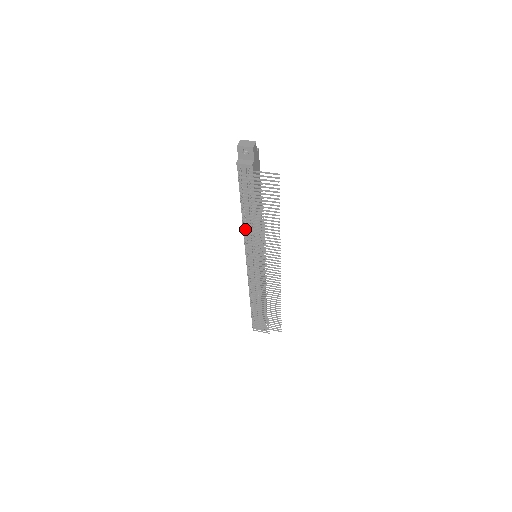
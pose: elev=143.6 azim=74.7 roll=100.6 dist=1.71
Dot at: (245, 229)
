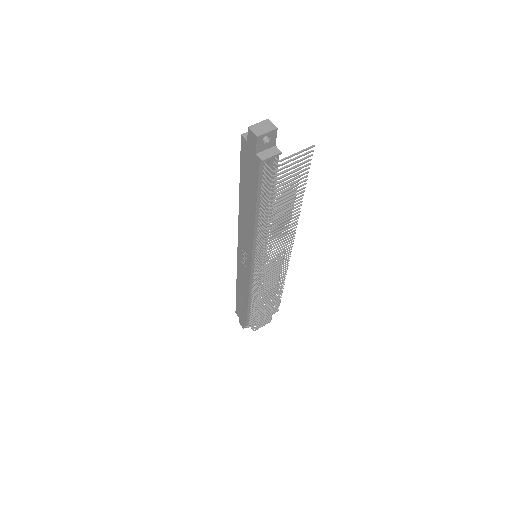
Dot at: (257, 235)
